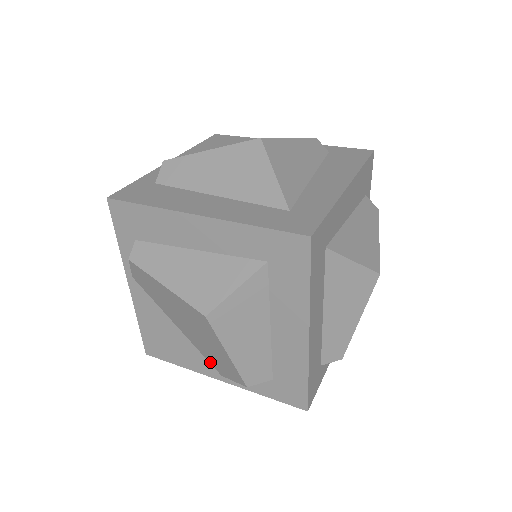
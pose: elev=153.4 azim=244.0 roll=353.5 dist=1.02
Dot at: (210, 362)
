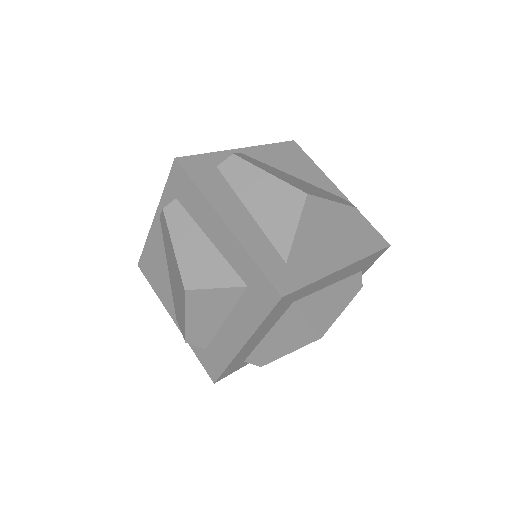
Dot at: (174, 306)
